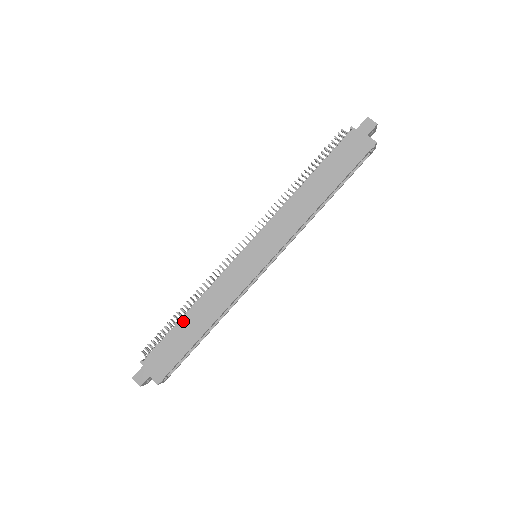
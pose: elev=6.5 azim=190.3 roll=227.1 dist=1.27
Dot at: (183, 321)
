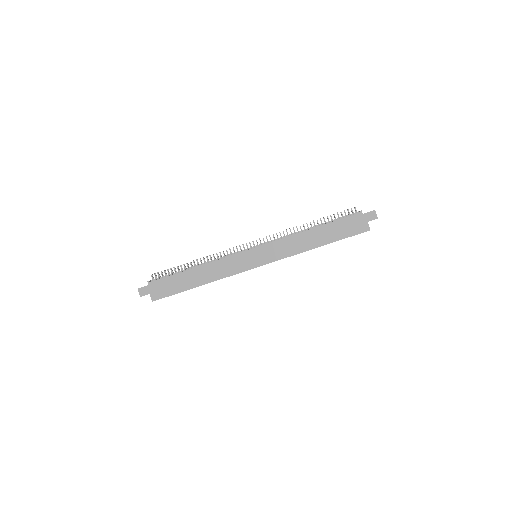
Dot at: (188, 272)
